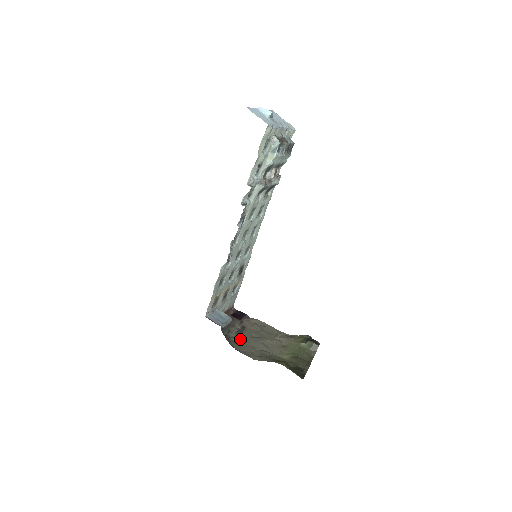
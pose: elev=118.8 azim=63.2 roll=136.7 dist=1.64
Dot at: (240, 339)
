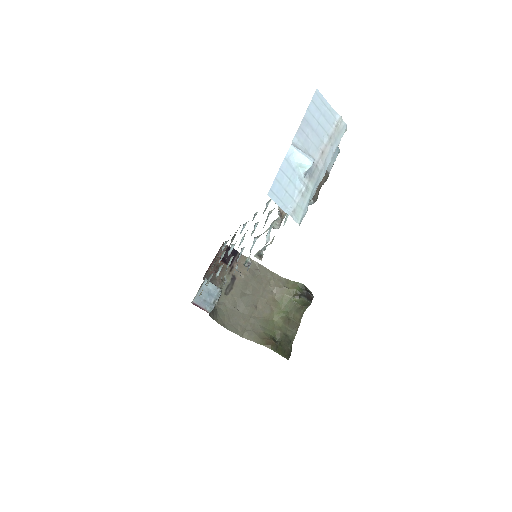
Dot at: (229, 304)
